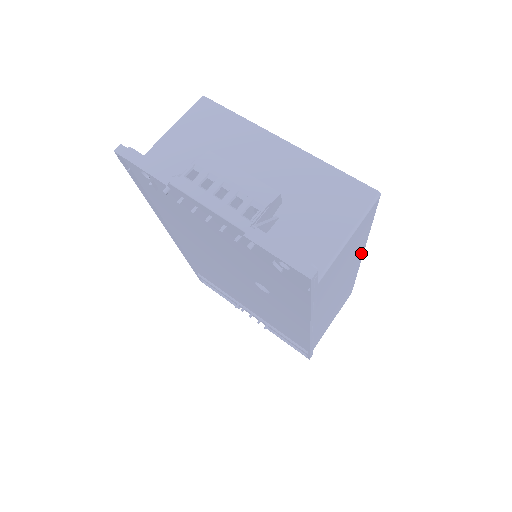
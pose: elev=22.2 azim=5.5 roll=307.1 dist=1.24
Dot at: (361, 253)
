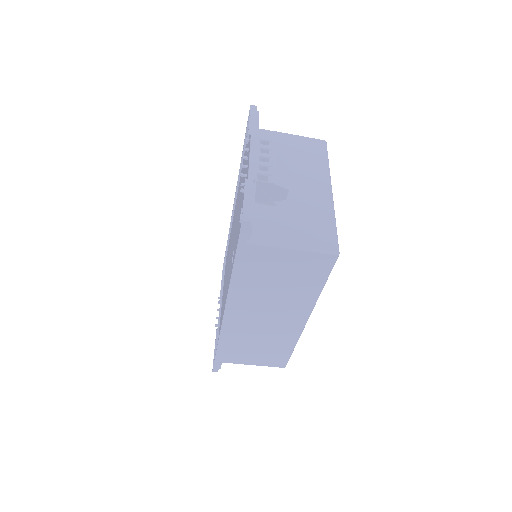
Dot at: (305, 312)
